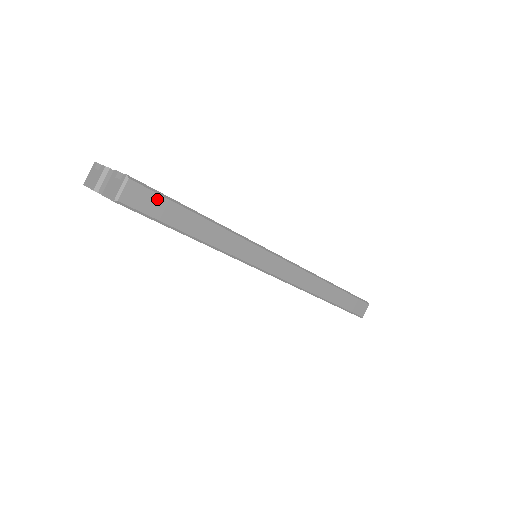
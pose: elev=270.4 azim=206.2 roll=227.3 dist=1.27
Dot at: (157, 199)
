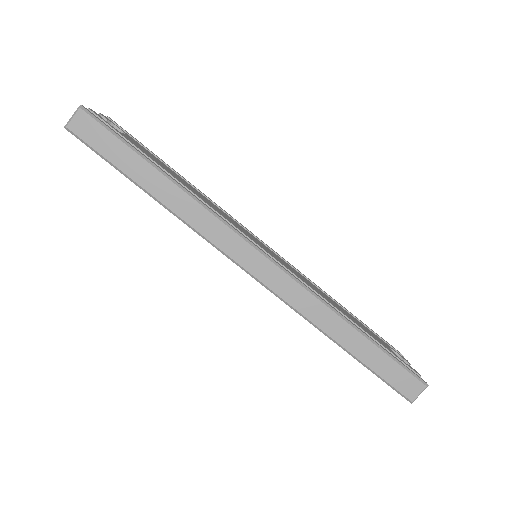
Dot at: (107, 136)
